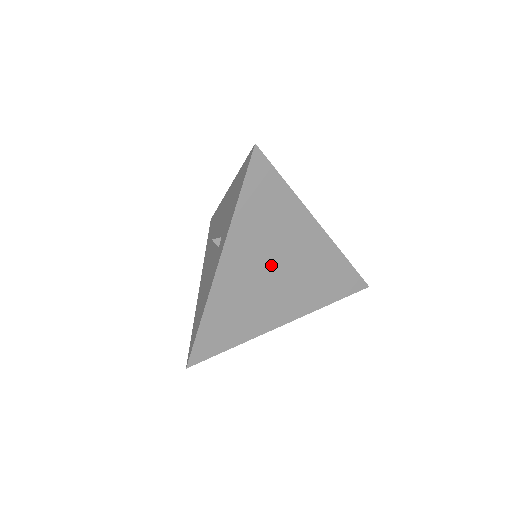
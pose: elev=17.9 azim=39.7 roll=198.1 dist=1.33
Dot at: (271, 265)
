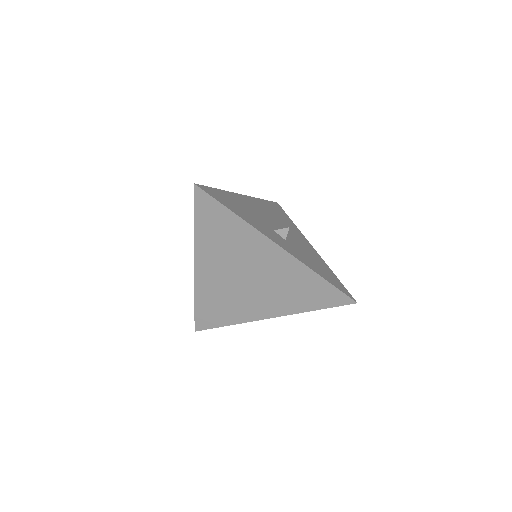
Dot at: (240, 273)
